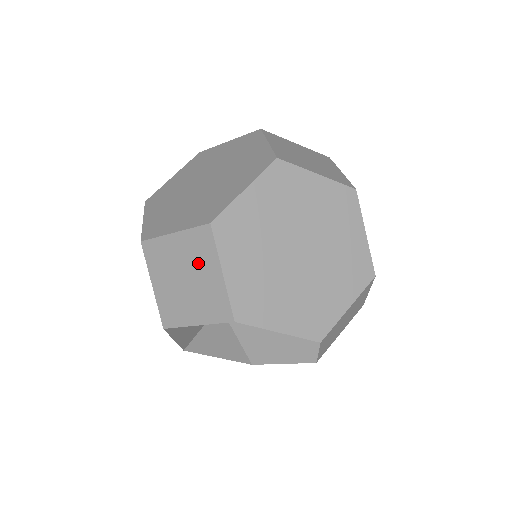
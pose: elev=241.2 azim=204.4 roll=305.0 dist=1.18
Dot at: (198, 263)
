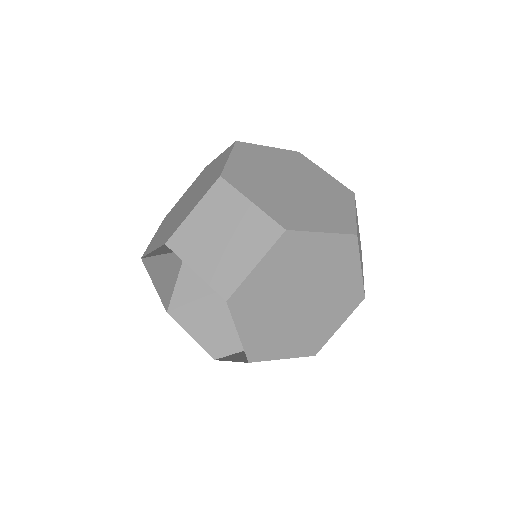
Dot at: (246, 240)
